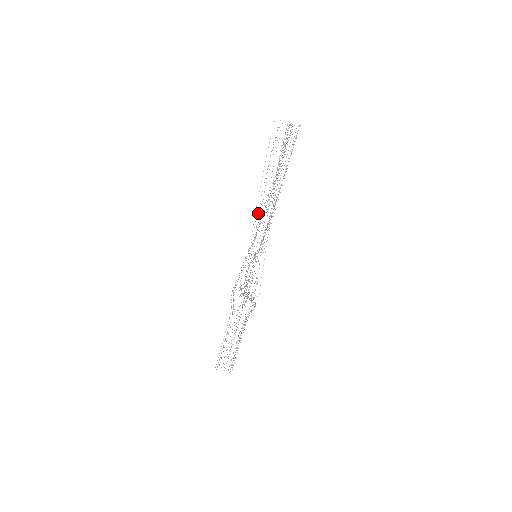
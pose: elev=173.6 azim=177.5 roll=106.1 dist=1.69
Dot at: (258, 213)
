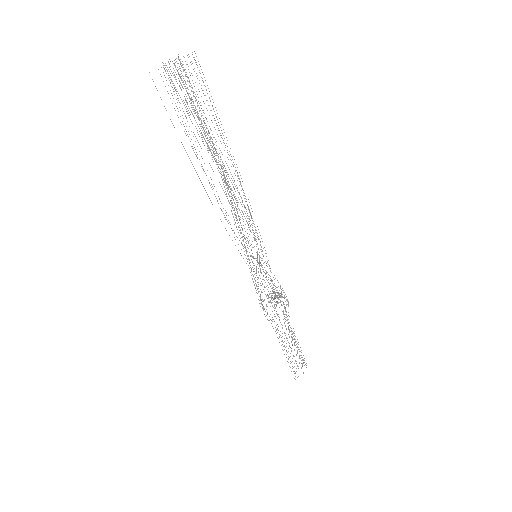
Dot at: occluded
